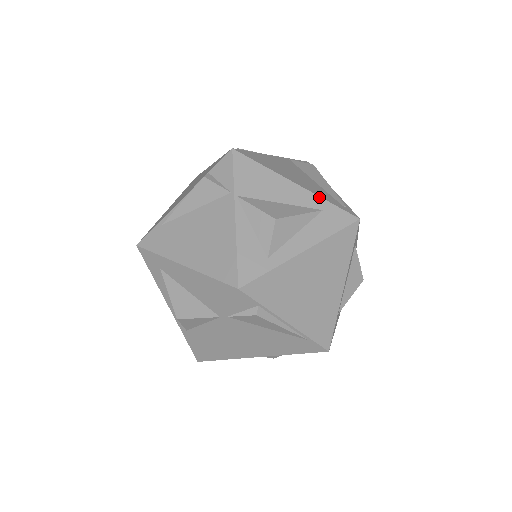
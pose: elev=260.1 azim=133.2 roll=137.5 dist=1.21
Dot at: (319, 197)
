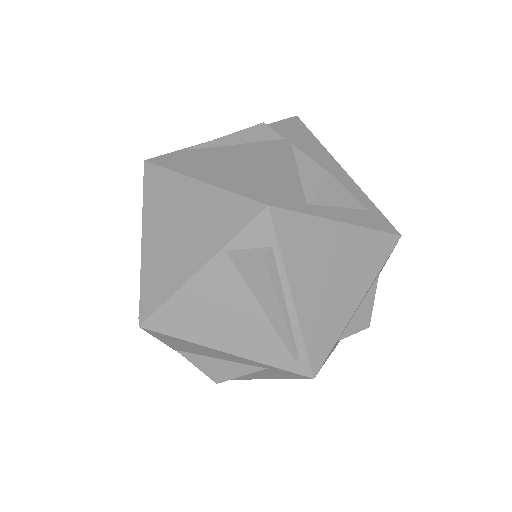
Dot at: (257, 363)
